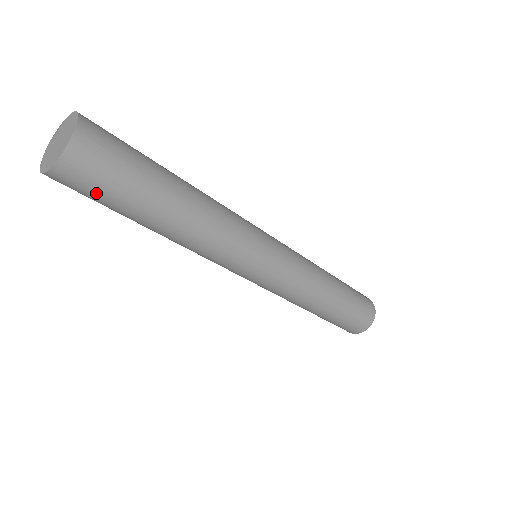
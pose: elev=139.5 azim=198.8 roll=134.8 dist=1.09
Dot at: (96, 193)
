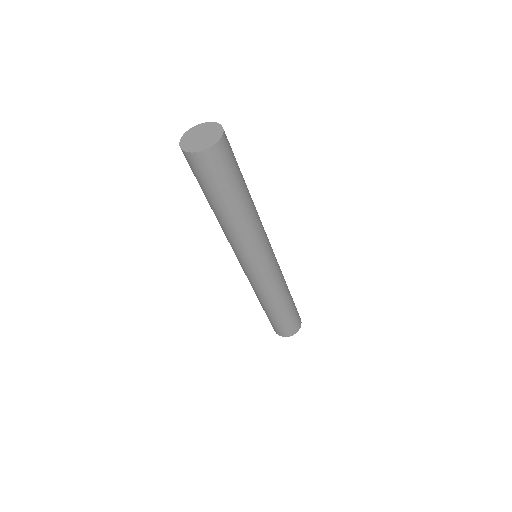
Dot at: (214, 176)
